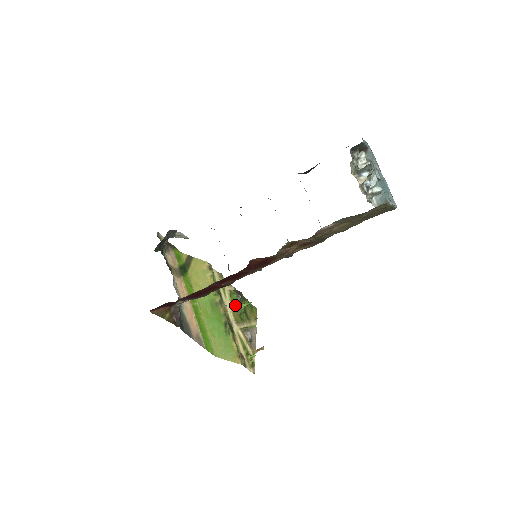
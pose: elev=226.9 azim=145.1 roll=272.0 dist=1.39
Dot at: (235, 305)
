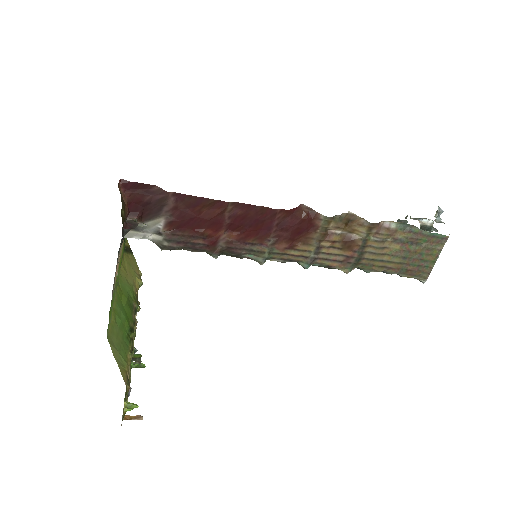
Dot at: occluded
